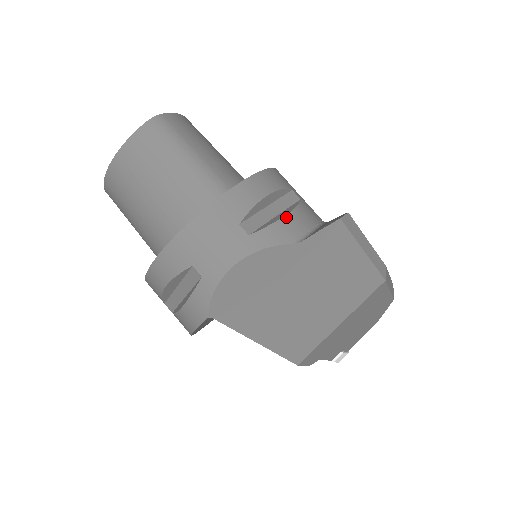
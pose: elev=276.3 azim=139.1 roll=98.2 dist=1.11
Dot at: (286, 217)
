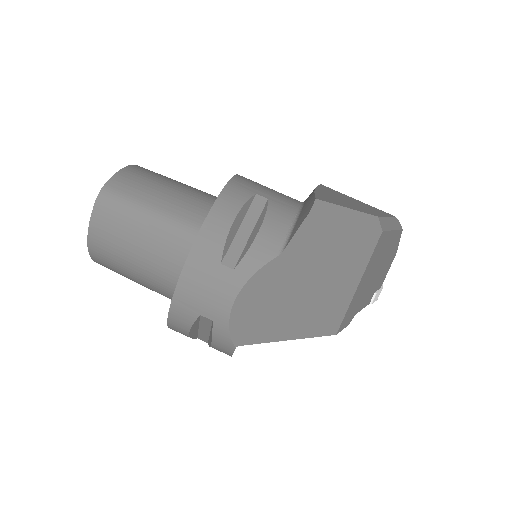
Dot at: (260, 232)
